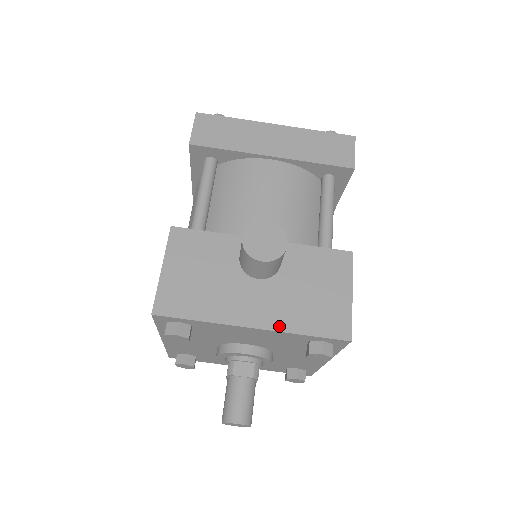
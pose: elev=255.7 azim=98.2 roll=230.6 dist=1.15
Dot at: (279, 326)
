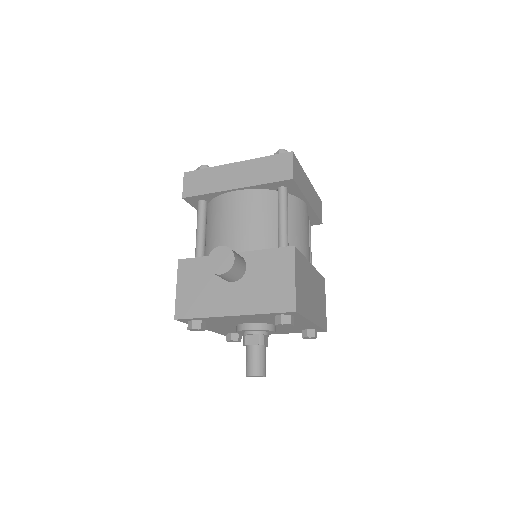
Dot at: (248, 311)
